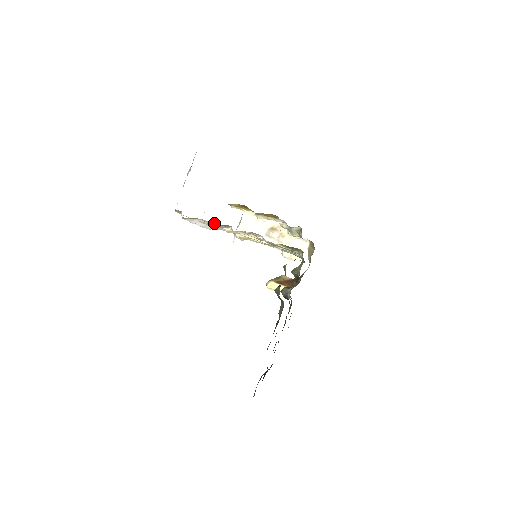
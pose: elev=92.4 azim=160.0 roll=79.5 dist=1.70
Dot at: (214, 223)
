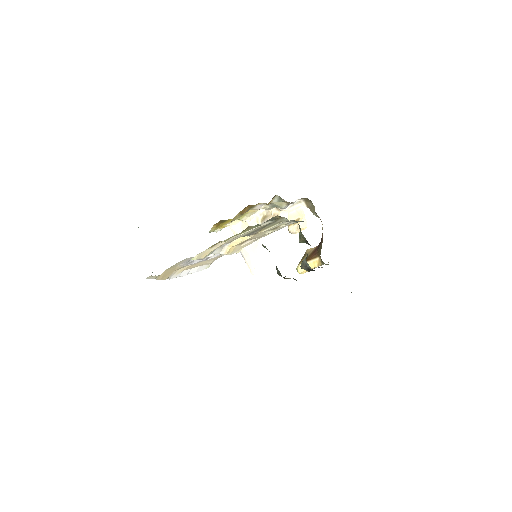
Dot at: (187, 261)
